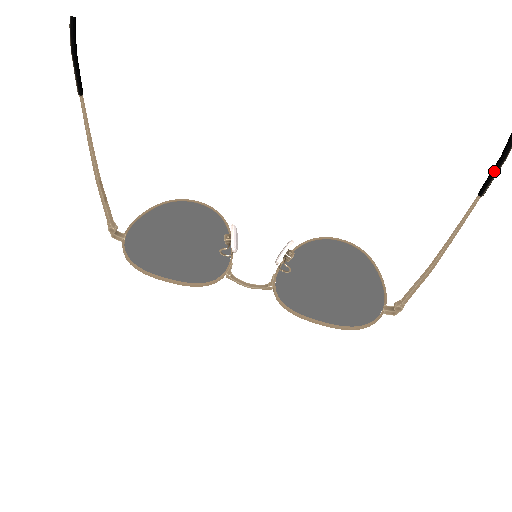
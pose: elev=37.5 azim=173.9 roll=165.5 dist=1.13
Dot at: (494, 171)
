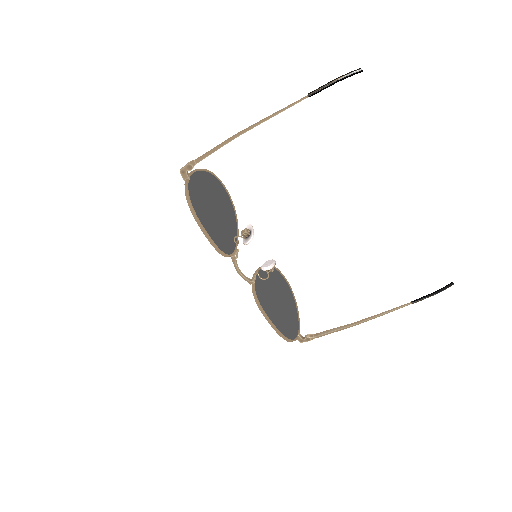
Dot at: (428, 296)
